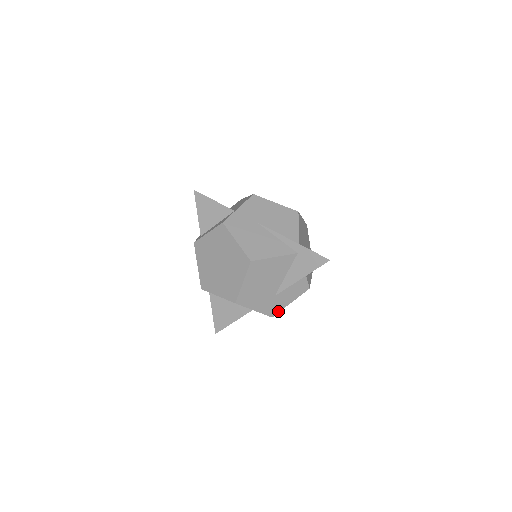
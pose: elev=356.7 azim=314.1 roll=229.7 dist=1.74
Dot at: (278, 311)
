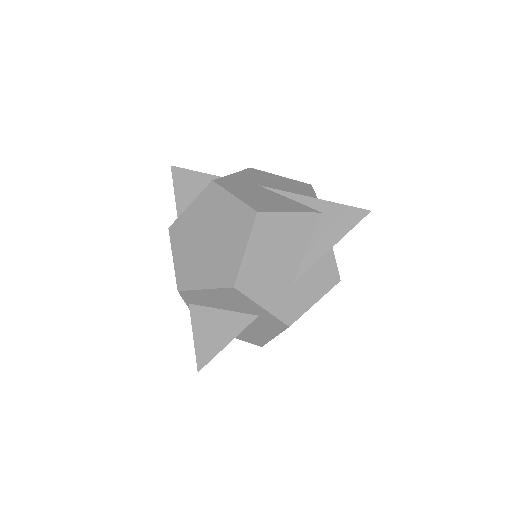
Dot at: (298, 316)
